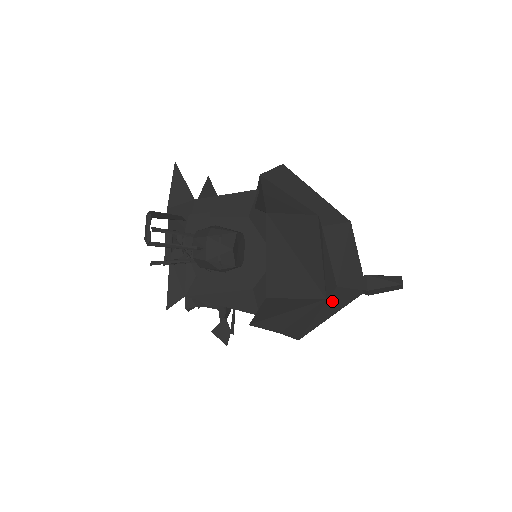
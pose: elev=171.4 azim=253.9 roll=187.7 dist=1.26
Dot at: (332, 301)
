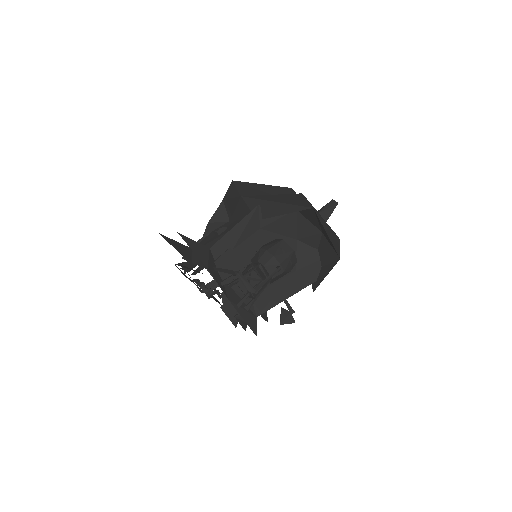
Dot at: occluded
